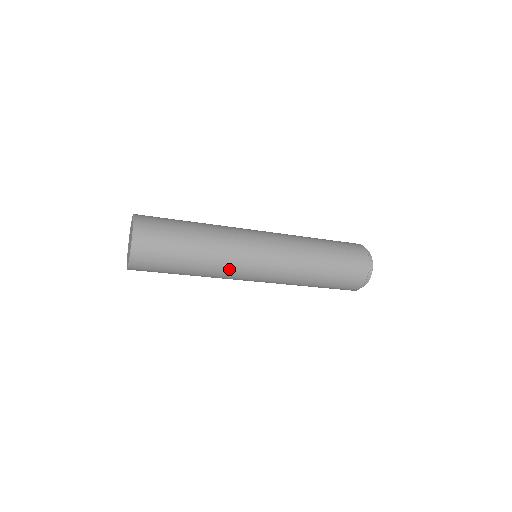
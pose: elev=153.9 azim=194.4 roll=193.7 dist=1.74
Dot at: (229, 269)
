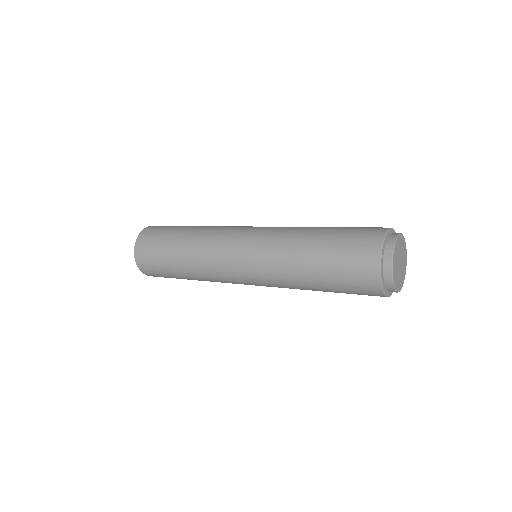
Dot at: (218, 280)
